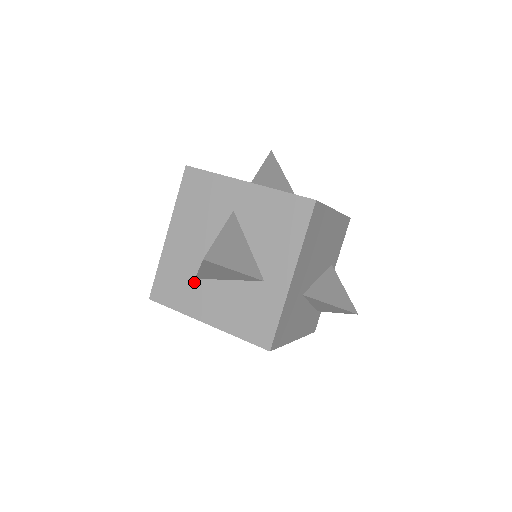
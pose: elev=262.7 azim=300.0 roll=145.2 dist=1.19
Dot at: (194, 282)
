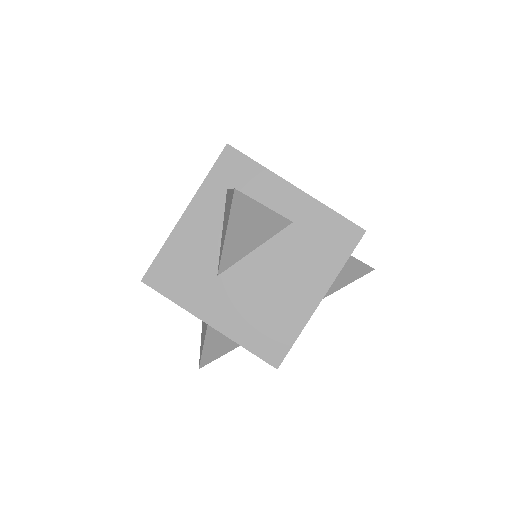
Dot at: occluded
